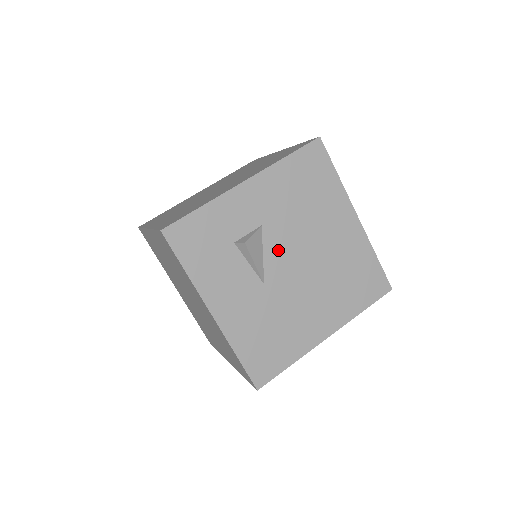
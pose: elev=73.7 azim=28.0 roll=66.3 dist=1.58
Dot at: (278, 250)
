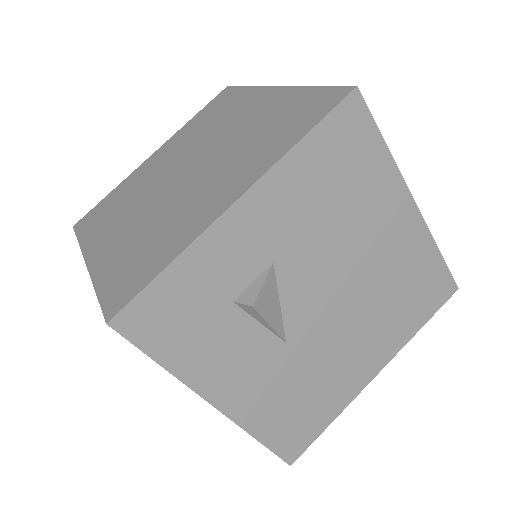
Dot at: (302, 290)
